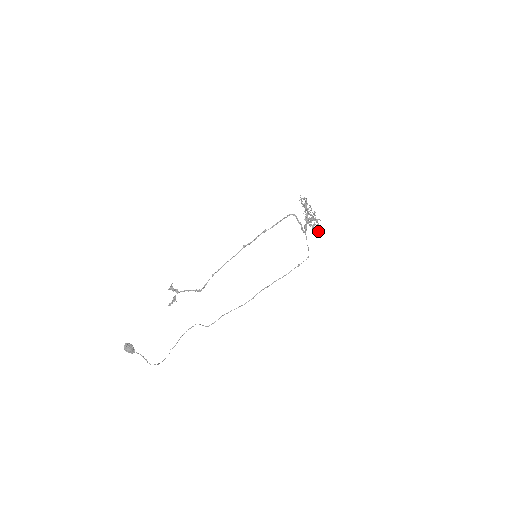
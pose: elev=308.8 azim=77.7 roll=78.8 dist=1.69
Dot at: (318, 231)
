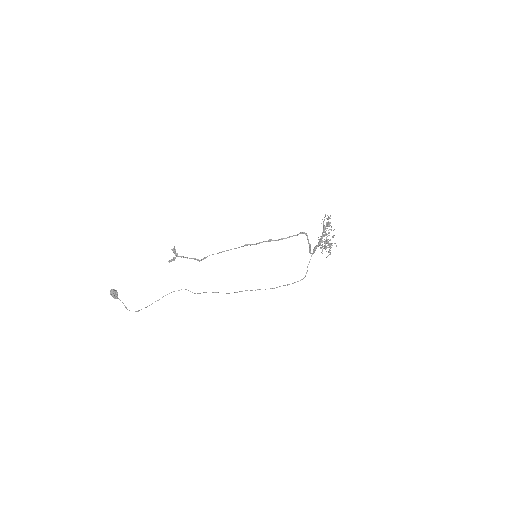
Dot at: (328, 255)
